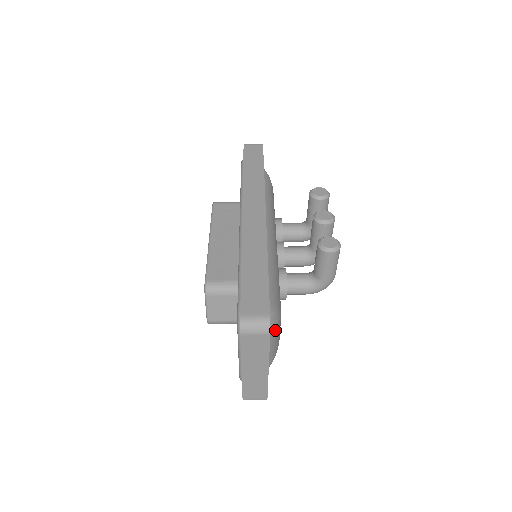
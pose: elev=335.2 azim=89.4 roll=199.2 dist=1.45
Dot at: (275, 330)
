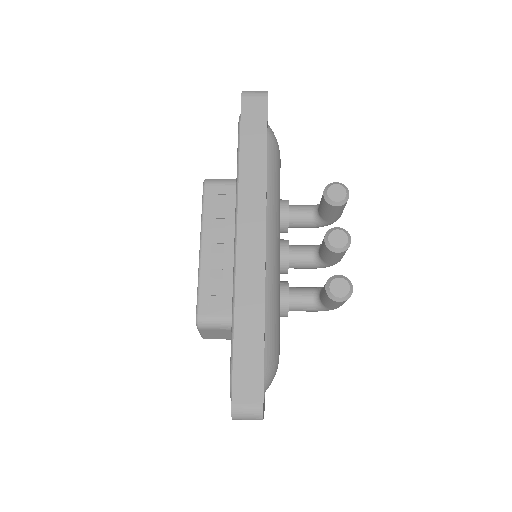
Dot at: (271, 382)
